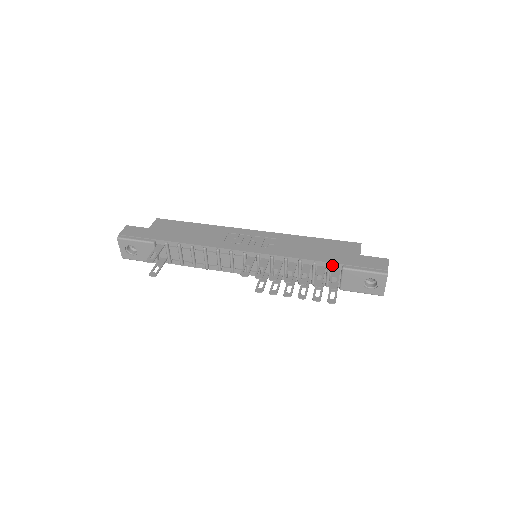
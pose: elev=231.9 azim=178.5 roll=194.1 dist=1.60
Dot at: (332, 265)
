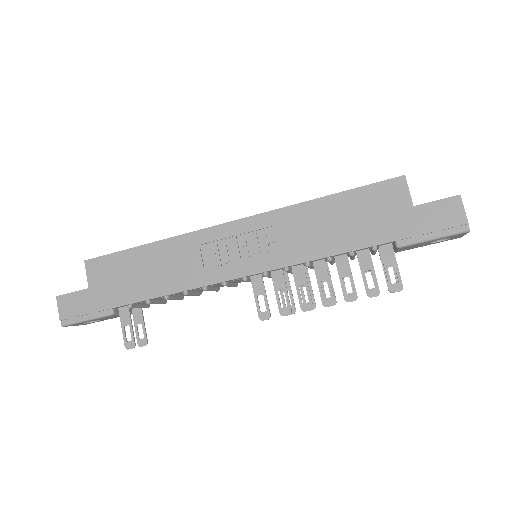
Dot at: (378, 245)
